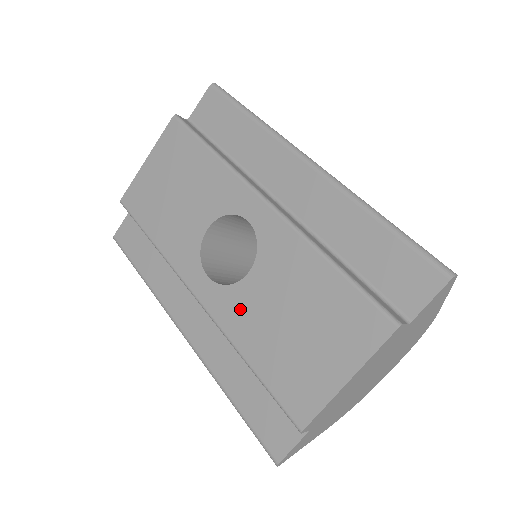
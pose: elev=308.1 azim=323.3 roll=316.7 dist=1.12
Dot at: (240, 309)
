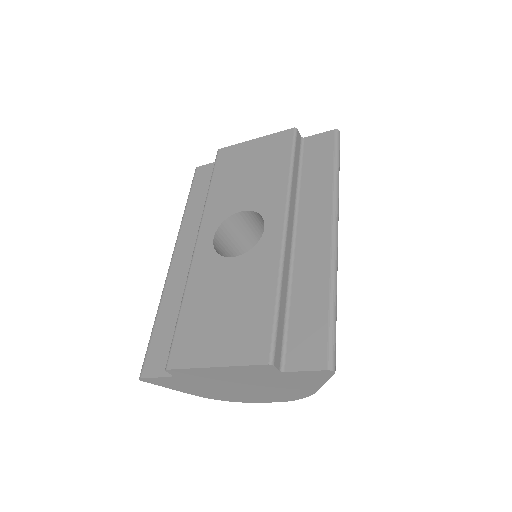
Dot at: (209, 273)
